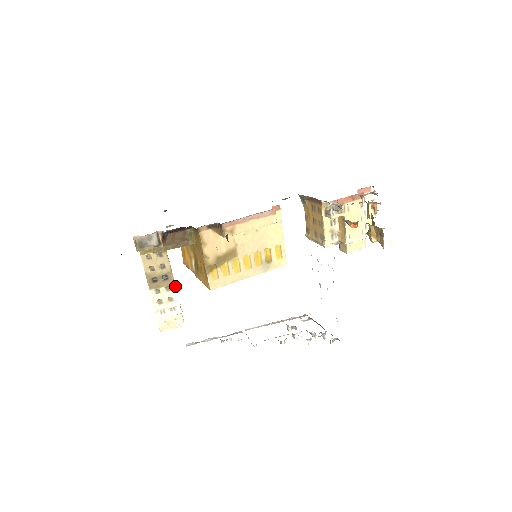
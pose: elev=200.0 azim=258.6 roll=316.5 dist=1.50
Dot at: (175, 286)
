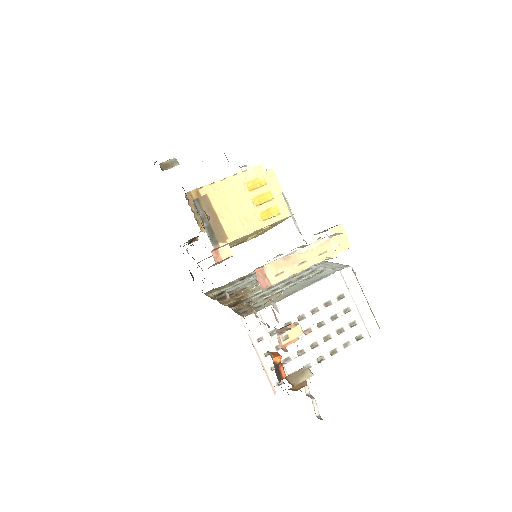
Dot at: occluded
